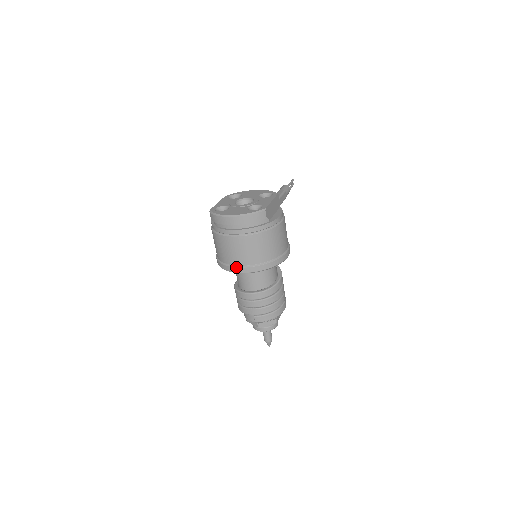
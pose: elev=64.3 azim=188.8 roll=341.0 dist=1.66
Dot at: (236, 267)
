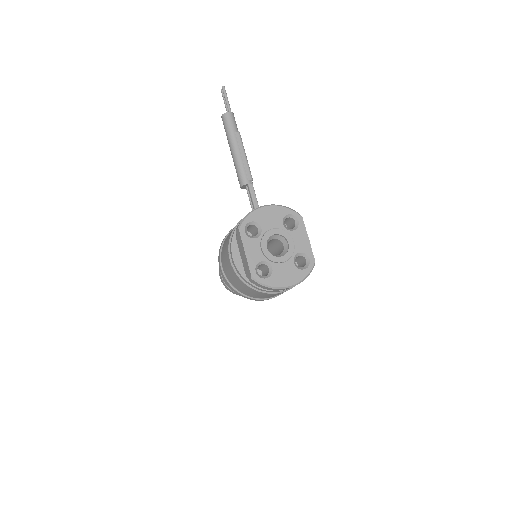
Dot at: occluded
